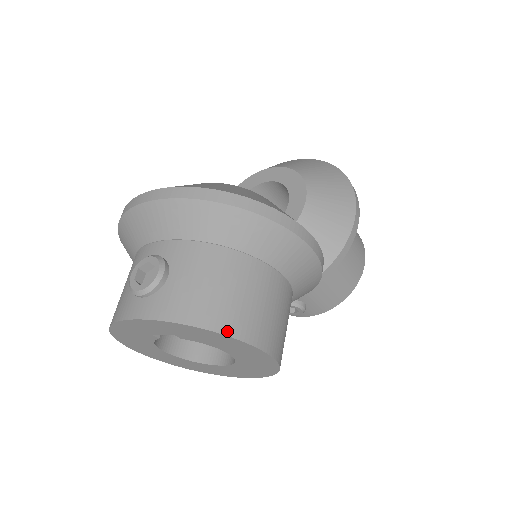
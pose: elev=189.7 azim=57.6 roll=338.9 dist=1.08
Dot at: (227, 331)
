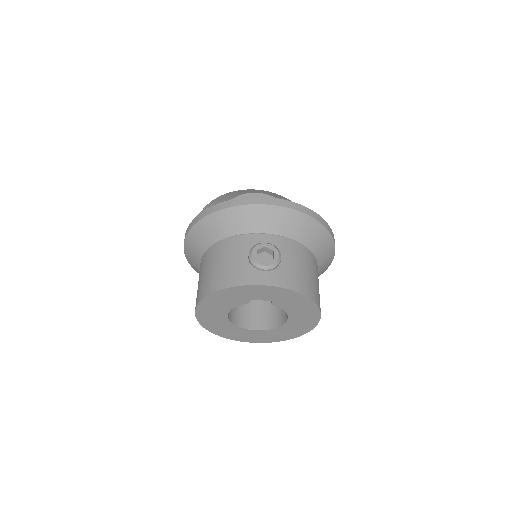
Dot at: (316, 301)
